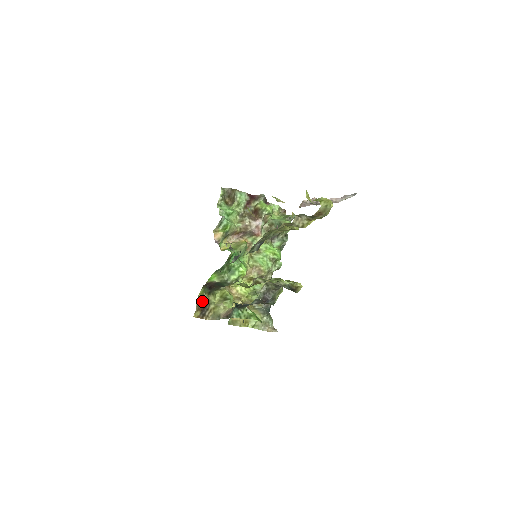
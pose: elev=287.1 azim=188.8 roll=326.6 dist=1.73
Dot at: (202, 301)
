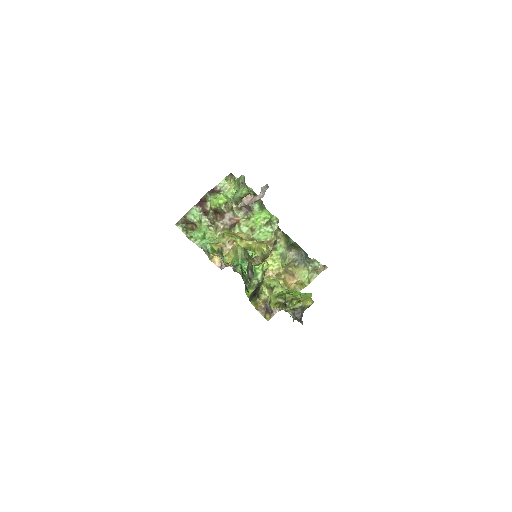
Dot at: (260, 306)
